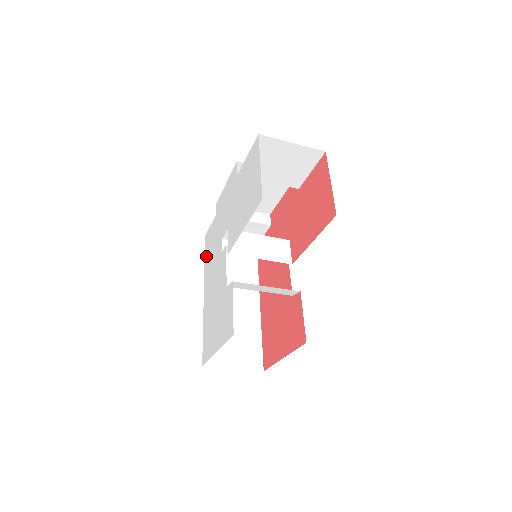
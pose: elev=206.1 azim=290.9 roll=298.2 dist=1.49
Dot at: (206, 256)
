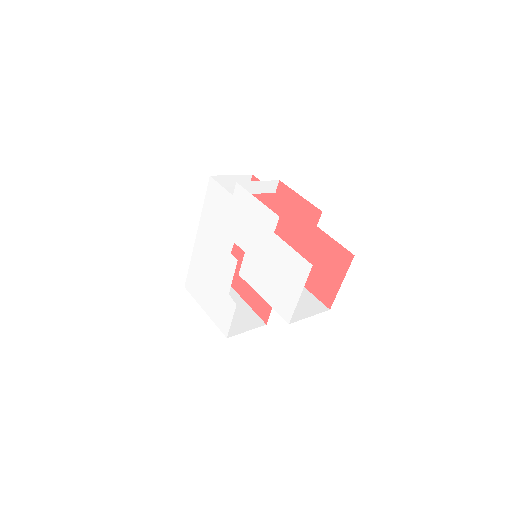
Dot at: (207, 205)
